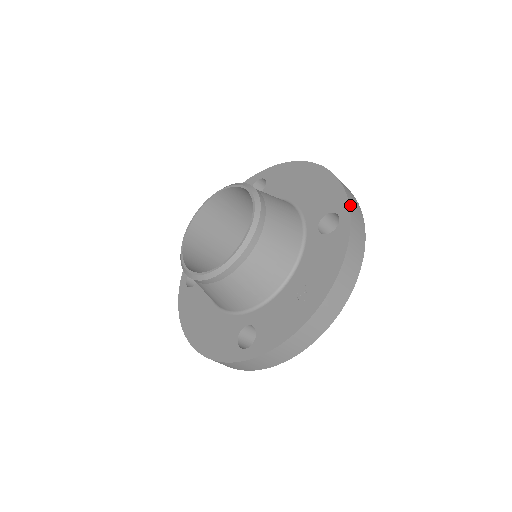
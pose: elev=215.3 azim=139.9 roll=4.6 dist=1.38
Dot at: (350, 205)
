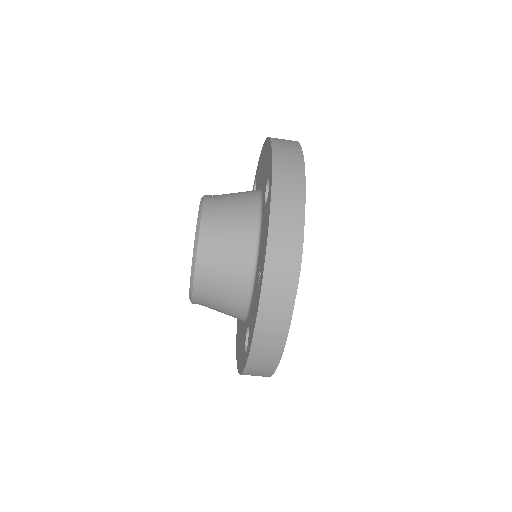
Dot at: (274, 161)
